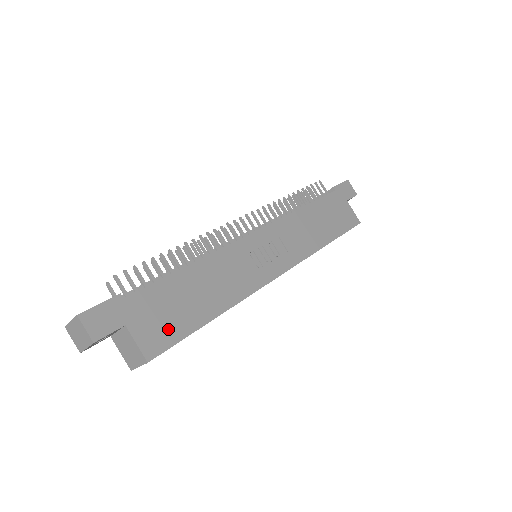
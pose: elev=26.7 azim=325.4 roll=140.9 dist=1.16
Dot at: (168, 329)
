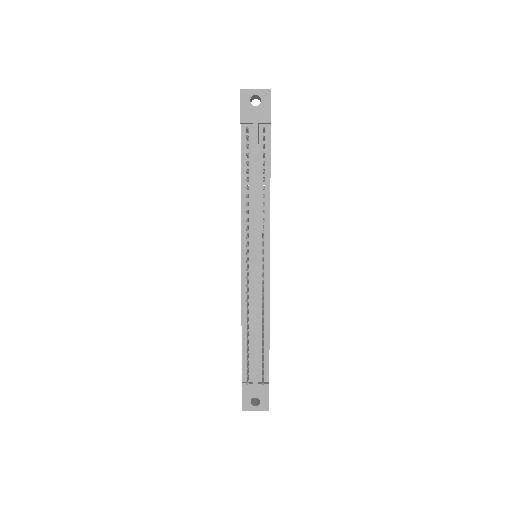
Dot at: occluded
